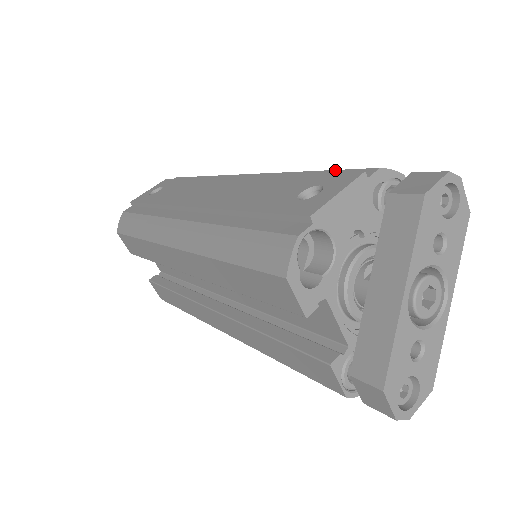
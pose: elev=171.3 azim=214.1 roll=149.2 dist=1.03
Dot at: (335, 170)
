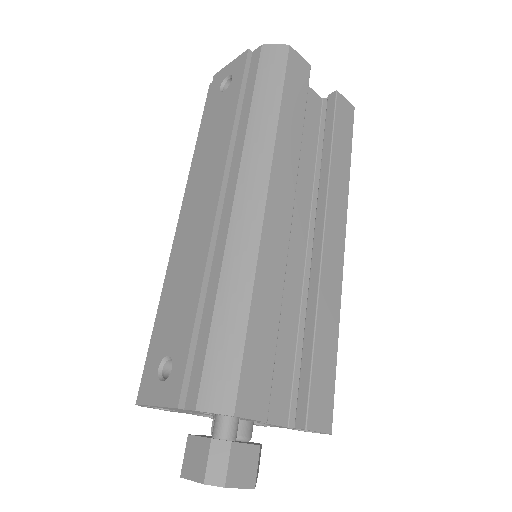
Dot at: (205, 349)
